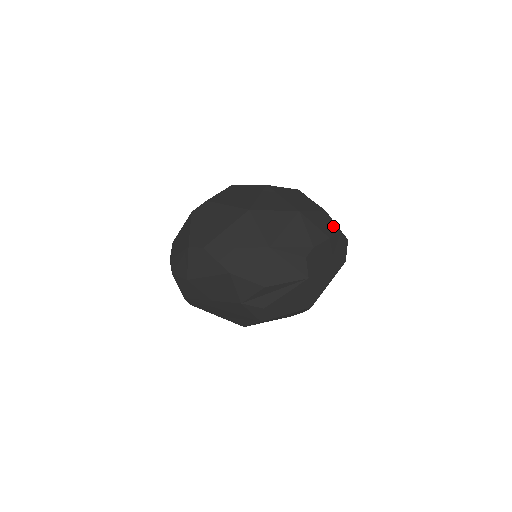
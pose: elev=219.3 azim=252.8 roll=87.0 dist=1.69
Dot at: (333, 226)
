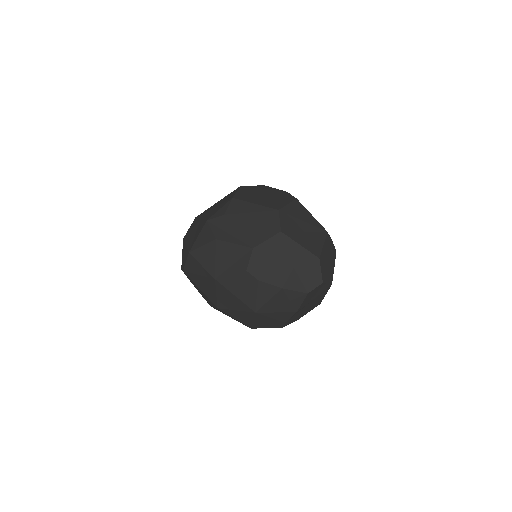
Dot at: (296, 297)
